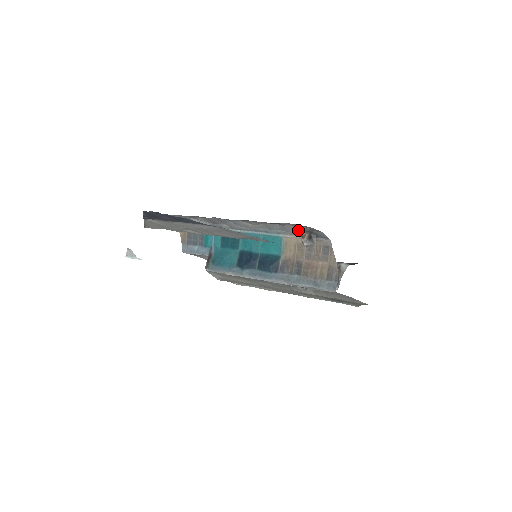
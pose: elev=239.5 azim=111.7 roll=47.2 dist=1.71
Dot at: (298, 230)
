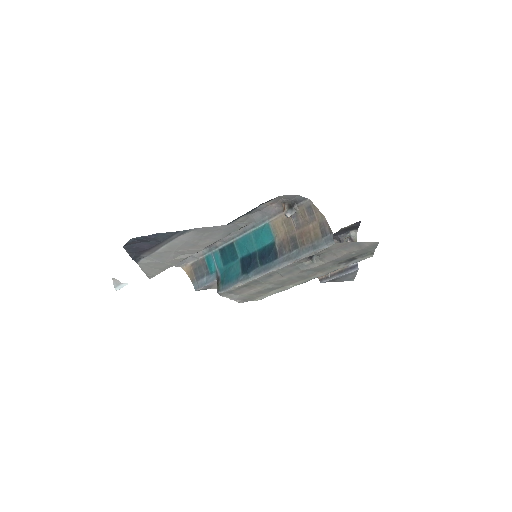
Dot at: (278, 207)
